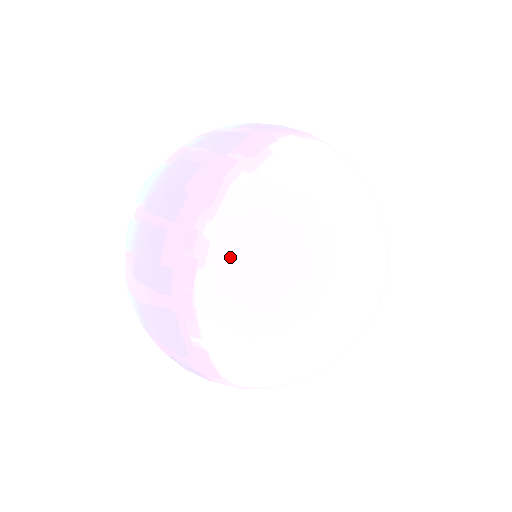
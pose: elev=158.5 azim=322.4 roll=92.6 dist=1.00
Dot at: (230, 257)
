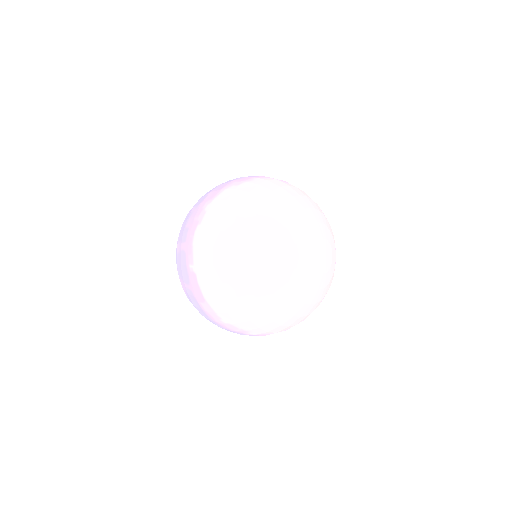
Dot at: (212, 218)
